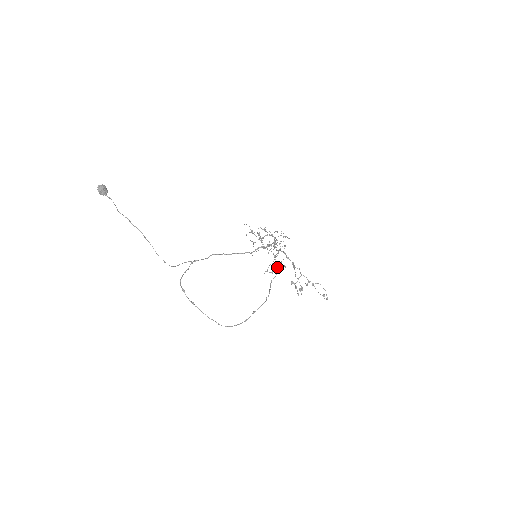
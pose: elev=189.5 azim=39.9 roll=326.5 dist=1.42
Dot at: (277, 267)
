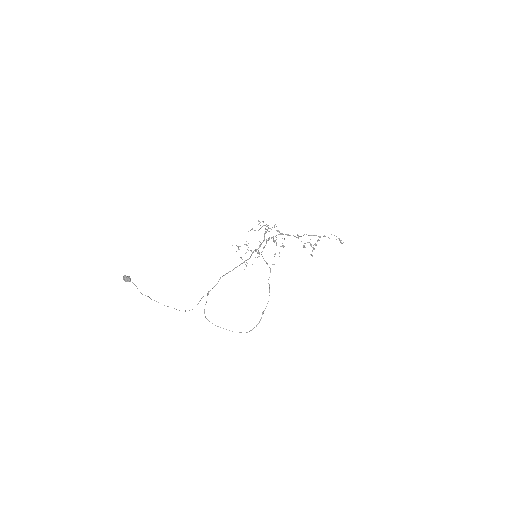
Dot at: (269, 267)
